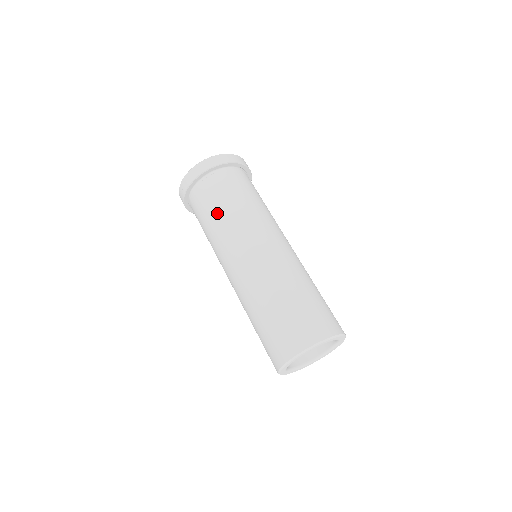
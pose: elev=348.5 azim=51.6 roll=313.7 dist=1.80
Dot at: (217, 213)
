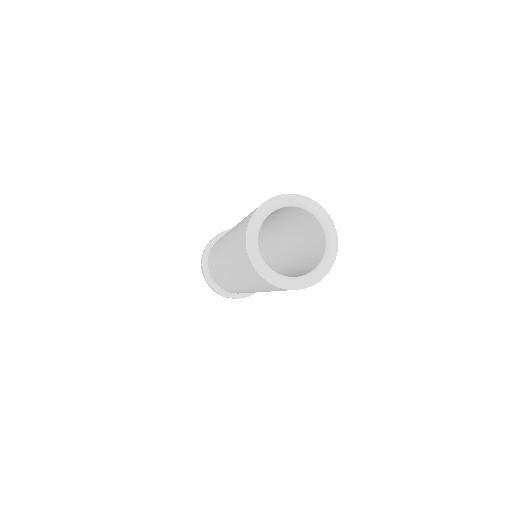
Dot at: (218, 241)
